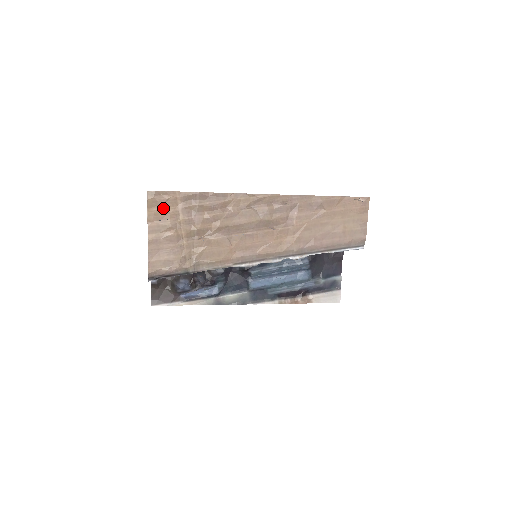
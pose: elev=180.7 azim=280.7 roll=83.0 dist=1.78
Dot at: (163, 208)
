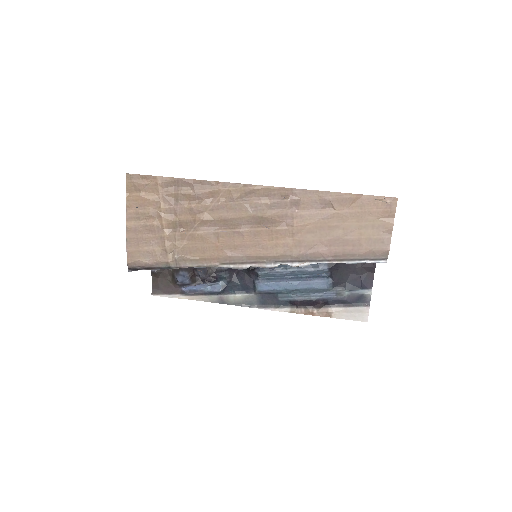
Dot at: (142, 194)
